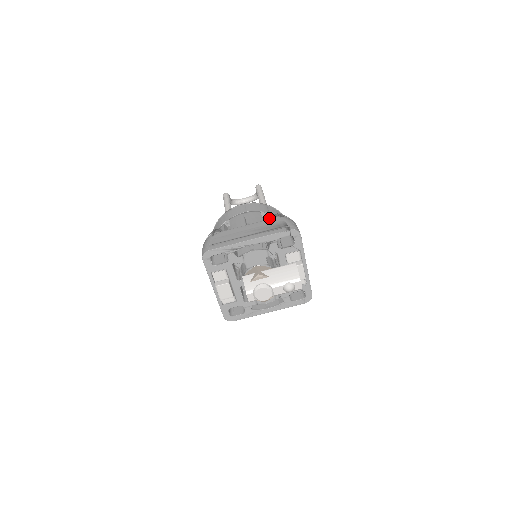
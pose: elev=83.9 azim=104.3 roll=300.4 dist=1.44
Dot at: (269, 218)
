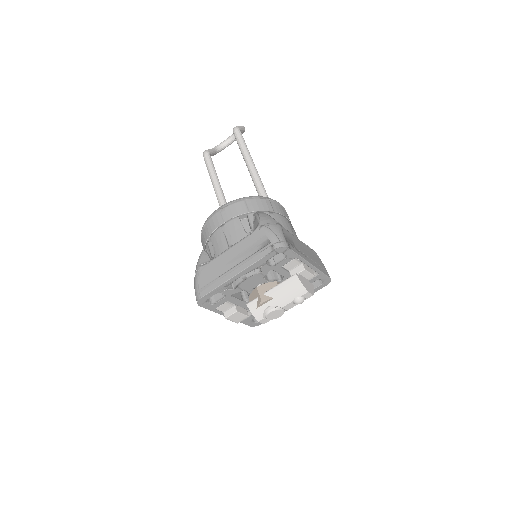
Dot at: (250, 224)
